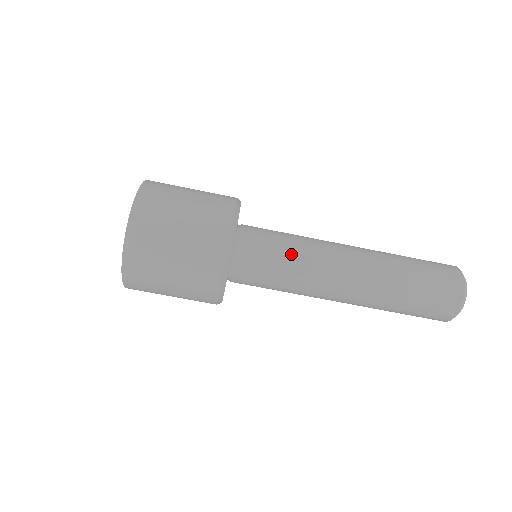
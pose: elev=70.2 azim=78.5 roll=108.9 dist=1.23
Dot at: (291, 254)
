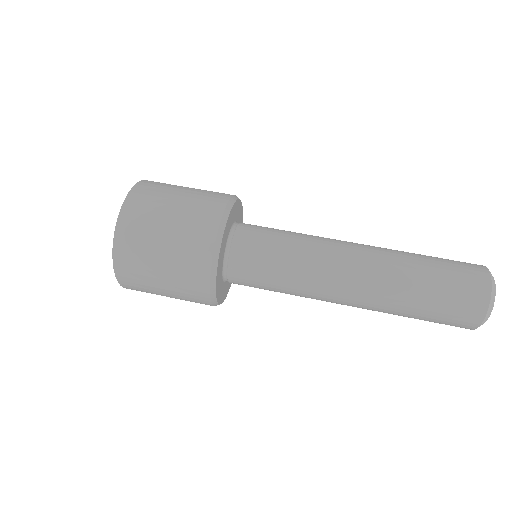
Dot at: (290, 239)
